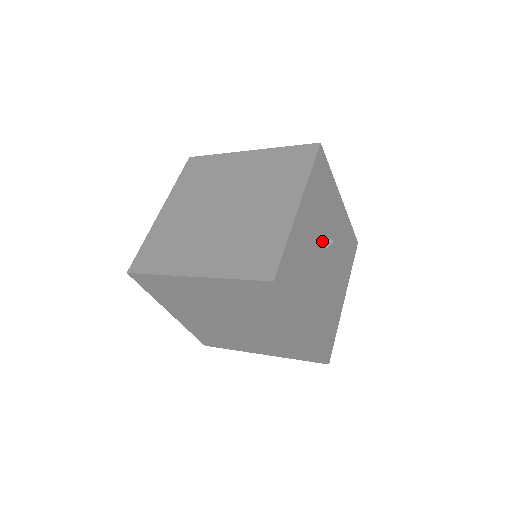
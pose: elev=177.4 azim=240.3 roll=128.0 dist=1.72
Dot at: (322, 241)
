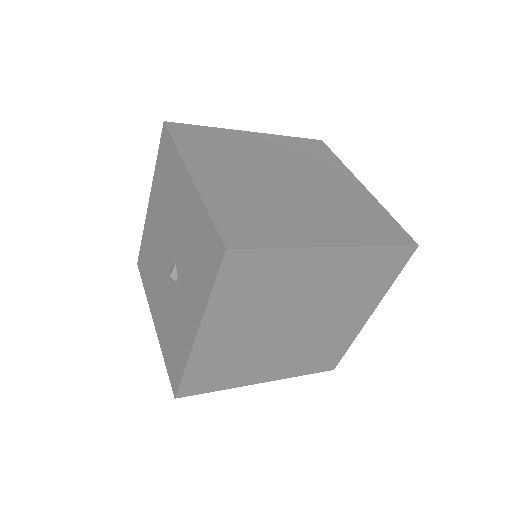
Dot at: occluded
